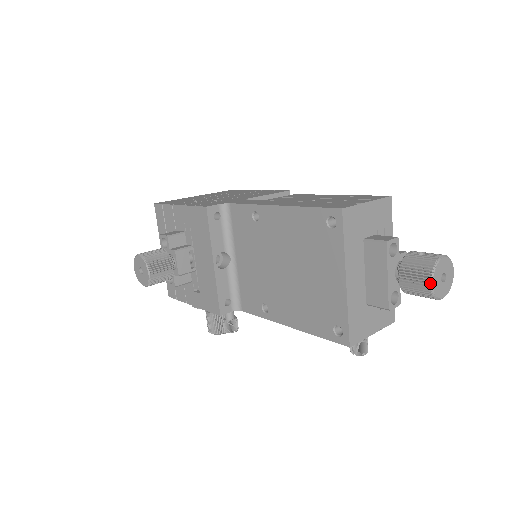
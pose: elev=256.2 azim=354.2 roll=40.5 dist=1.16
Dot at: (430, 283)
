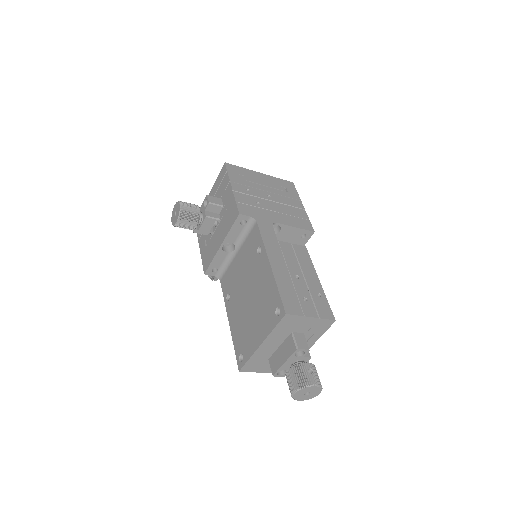
Dot at: (294, 392)
